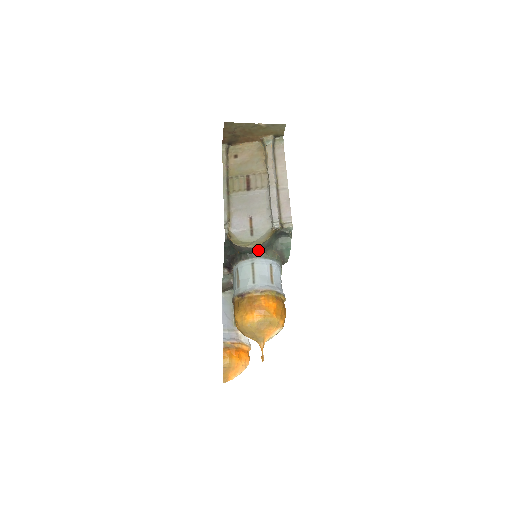
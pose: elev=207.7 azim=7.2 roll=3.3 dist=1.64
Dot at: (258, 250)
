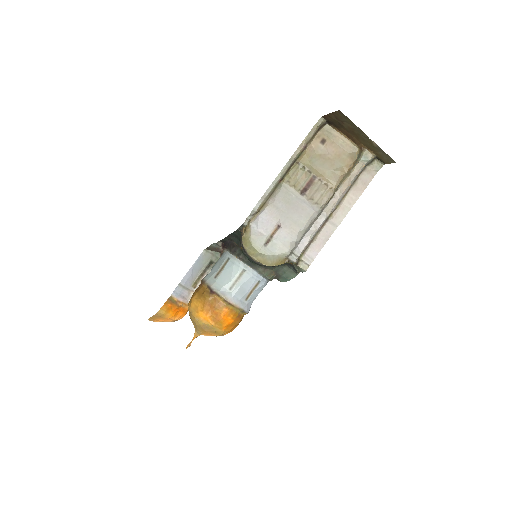
Dot at: (259, 264)
